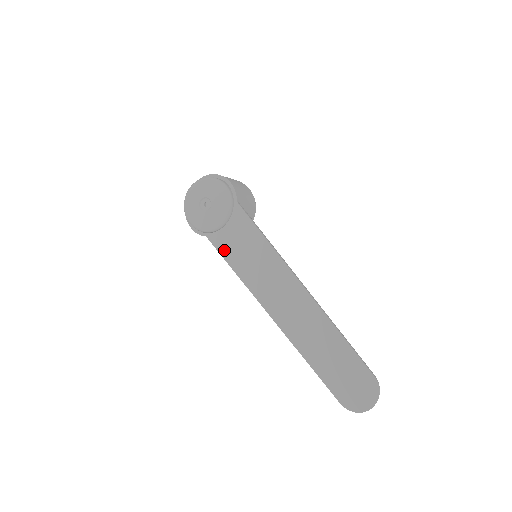
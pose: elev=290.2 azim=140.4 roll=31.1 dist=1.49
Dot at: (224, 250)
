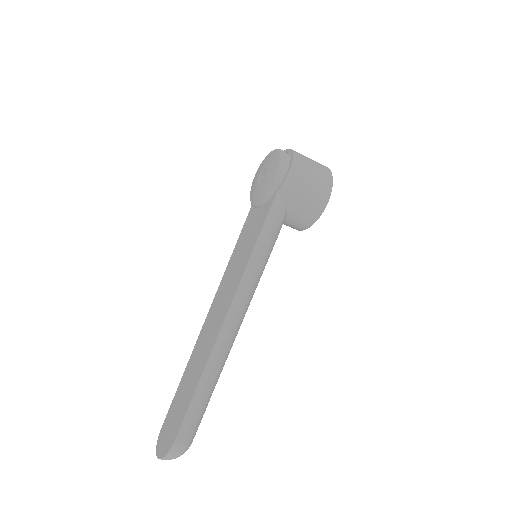
Dot at: (244, 229)
